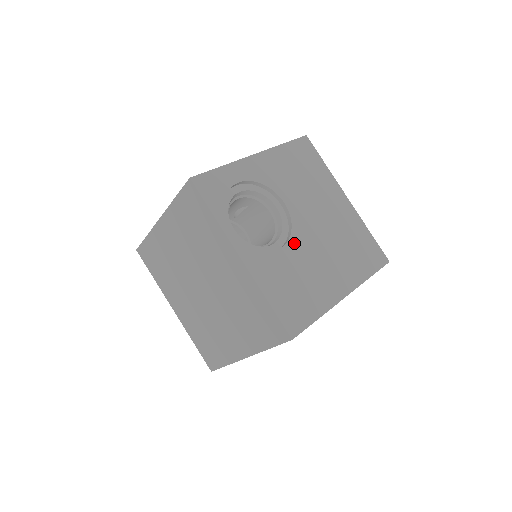
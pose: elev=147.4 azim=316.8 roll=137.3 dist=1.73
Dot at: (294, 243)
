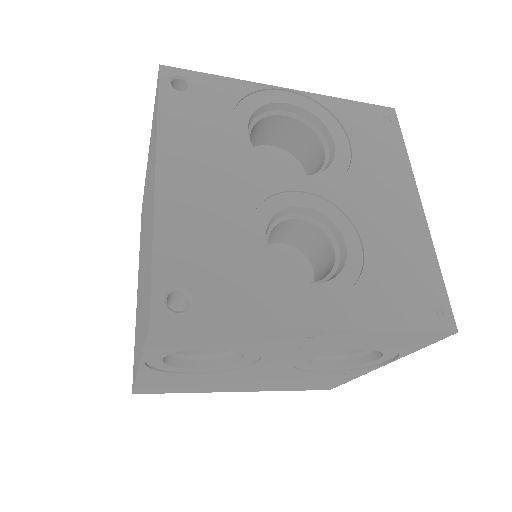
Dot at: occluded
